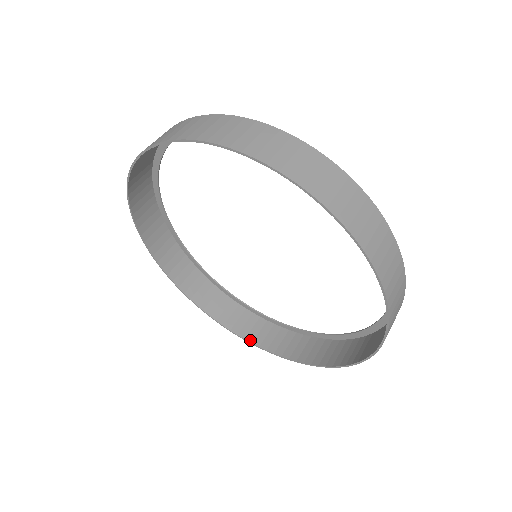
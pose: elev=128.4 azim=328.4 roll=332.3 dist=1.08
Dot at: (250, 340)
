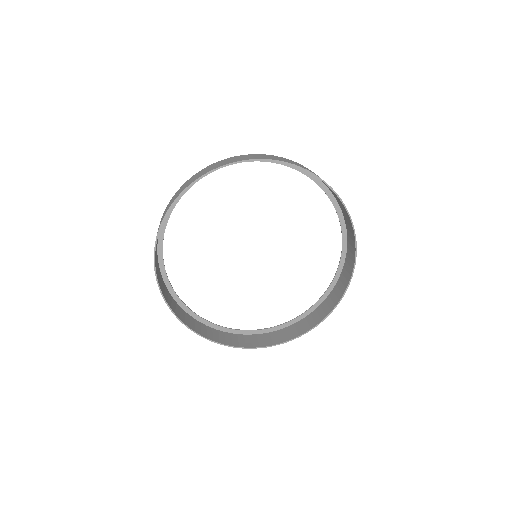
Dot at: (217, 341)
